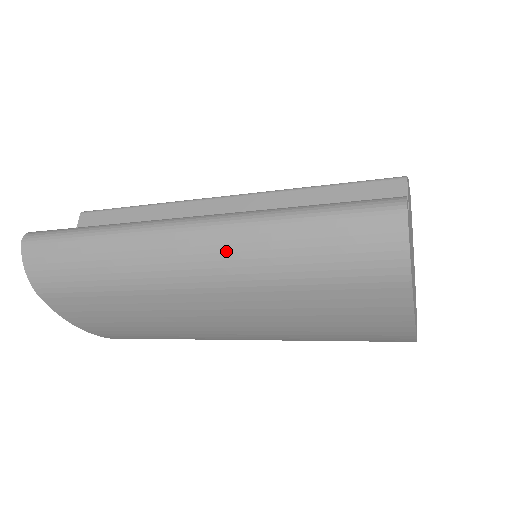
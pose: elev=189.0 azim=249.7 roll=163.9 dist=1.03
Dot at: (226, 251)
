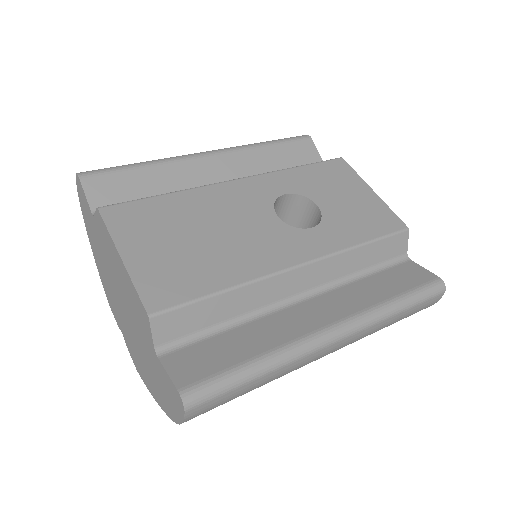
Dot at: (357, 339)
